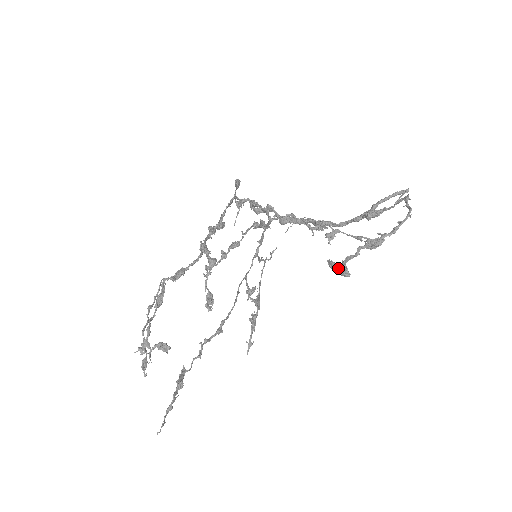
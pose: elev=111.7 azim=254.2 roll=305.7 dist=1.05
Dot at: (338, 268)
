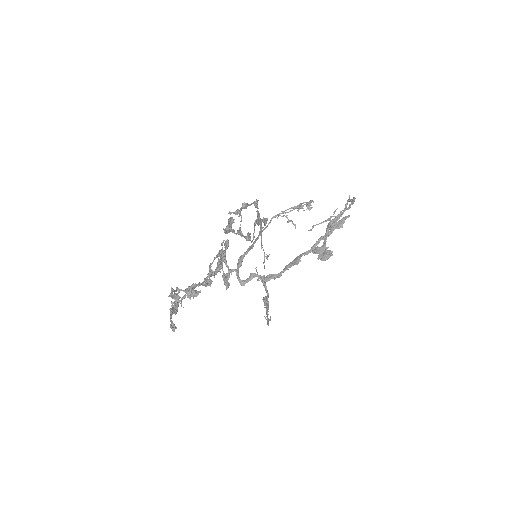
Dot at: (322, 248)
